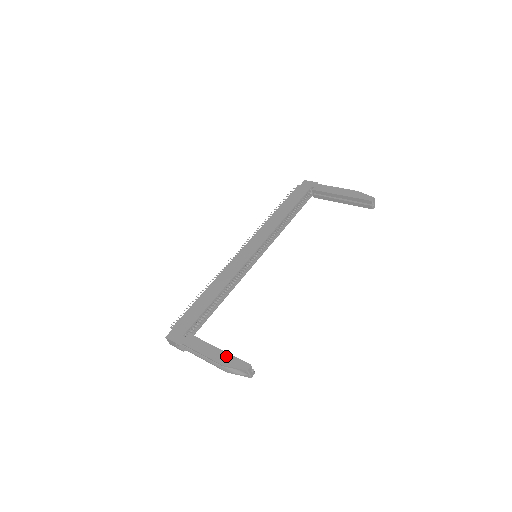
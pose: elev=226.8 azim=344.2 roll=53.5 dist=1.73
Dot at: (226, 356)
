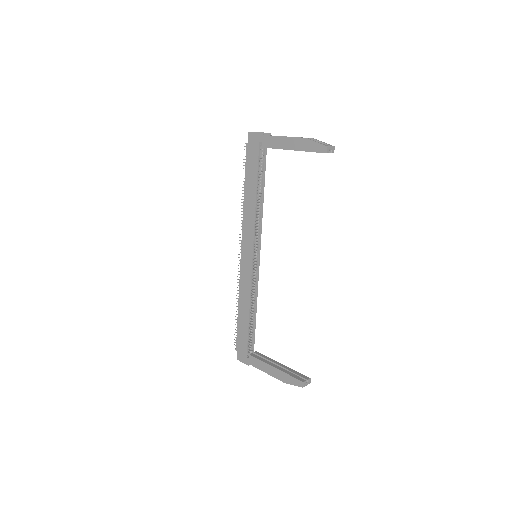
Dot at: (283, 375)
